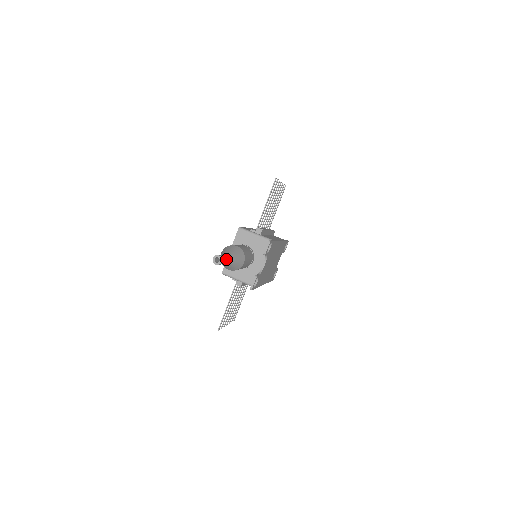
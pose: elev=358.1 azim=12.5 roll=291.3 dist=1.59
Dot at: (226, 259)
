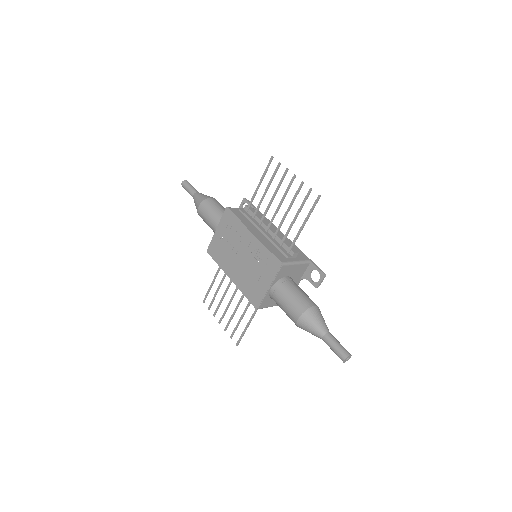
Dot at: (340, 344)
